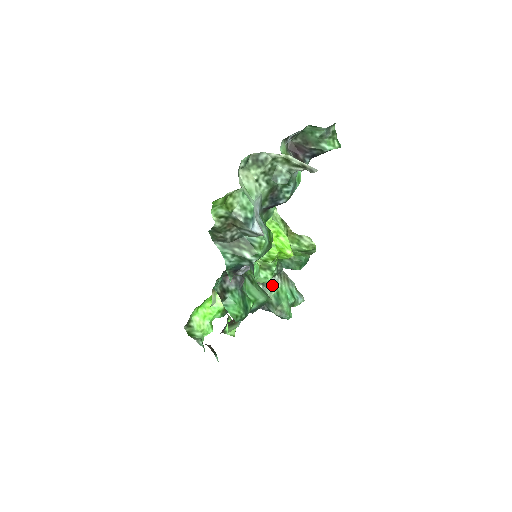
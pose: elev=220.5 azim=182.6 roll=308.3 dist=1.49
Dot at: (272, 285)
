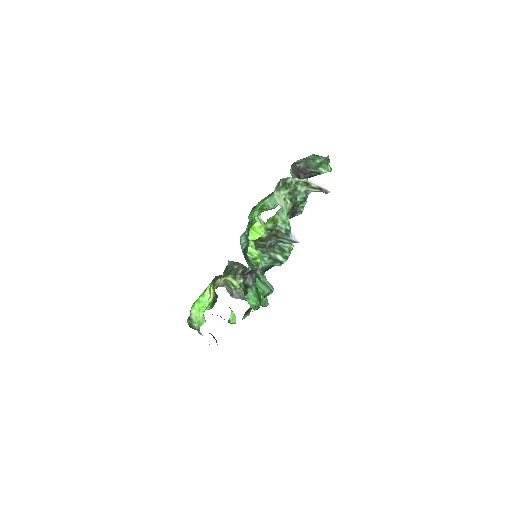
Dot at: occluded
